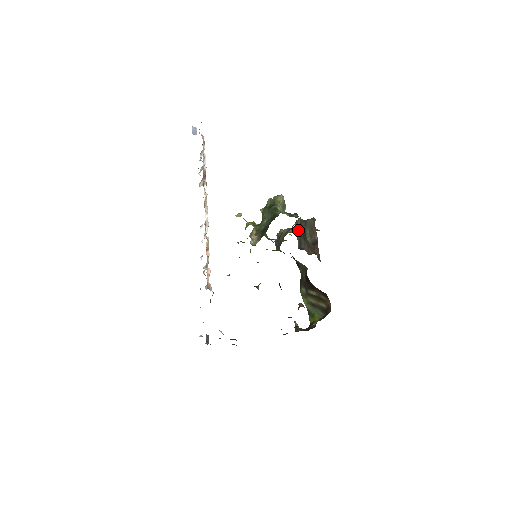
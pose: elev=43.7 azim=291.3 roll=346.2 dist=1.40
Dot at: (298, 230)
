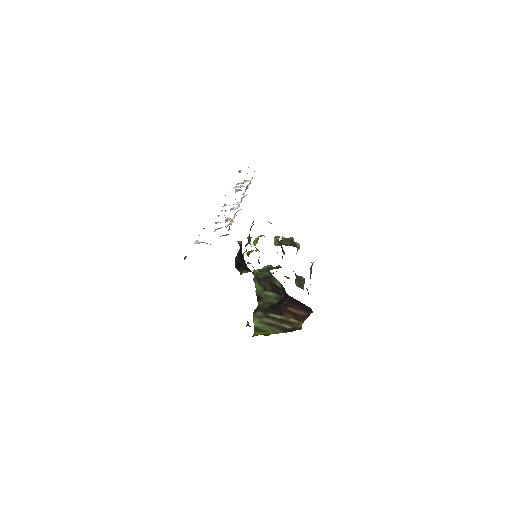
Dot at: occluded
